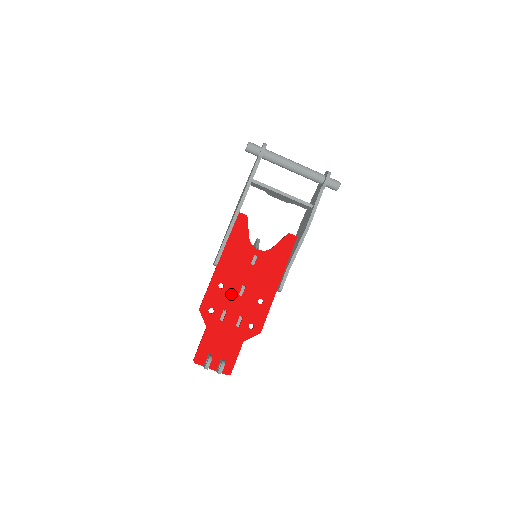
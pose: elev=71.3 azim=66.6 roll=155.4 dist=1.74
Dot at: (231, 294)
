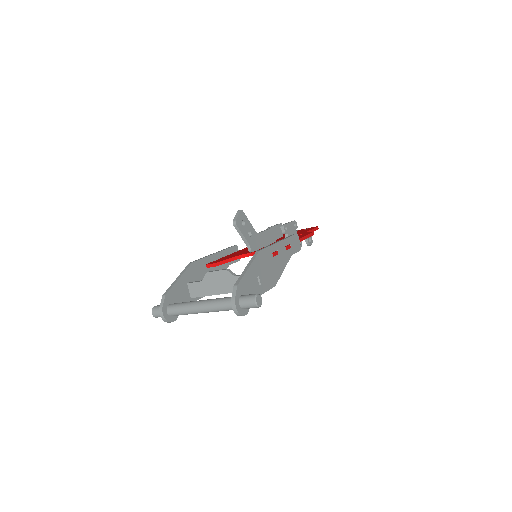
Dot at: occluded
